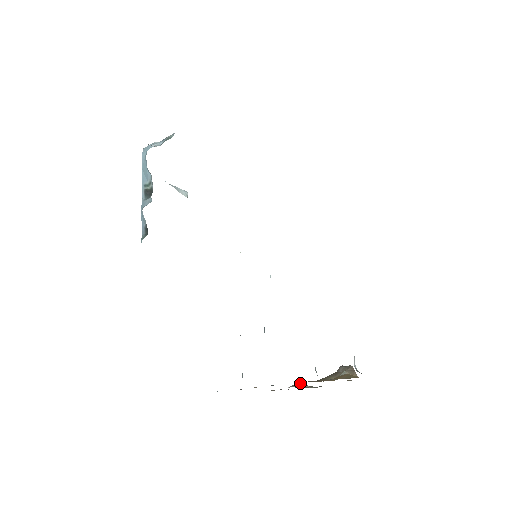
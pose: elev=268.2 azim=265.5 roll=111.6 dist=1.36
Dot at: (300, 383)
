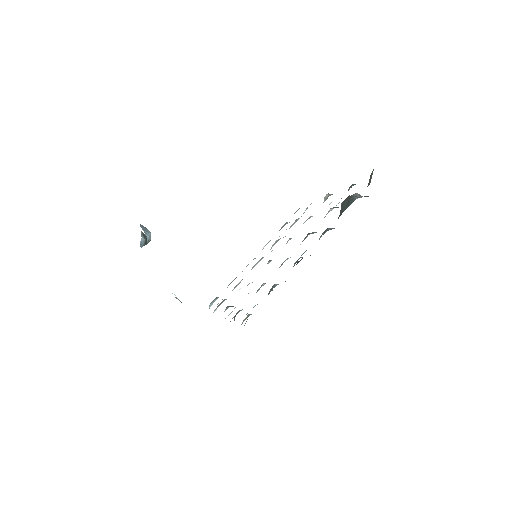
Dot at: occluded
